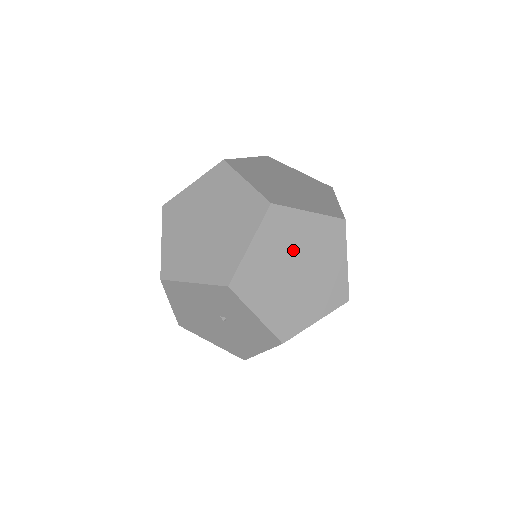
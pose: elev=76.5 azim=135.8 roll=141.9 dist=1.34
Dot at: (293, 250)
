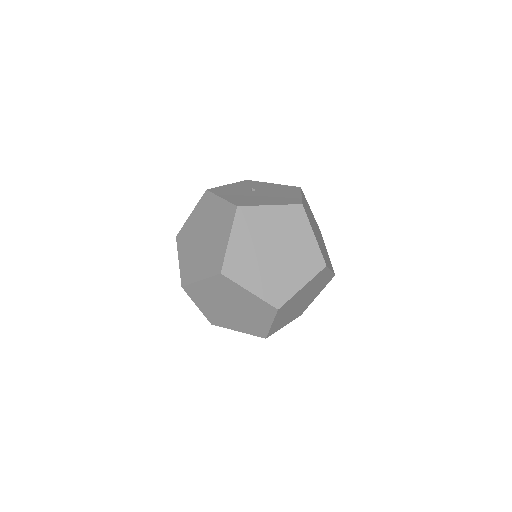
Dot at: (297, 302)
